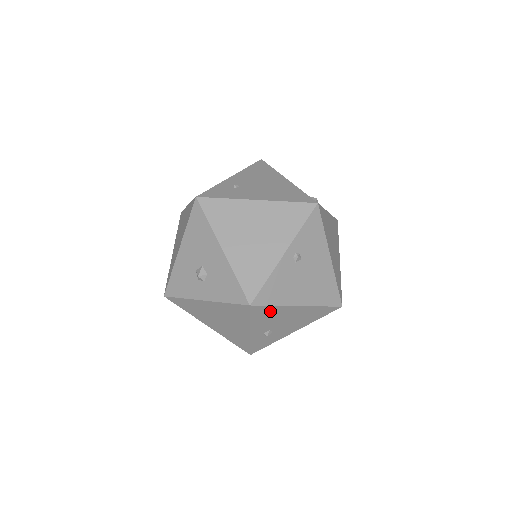
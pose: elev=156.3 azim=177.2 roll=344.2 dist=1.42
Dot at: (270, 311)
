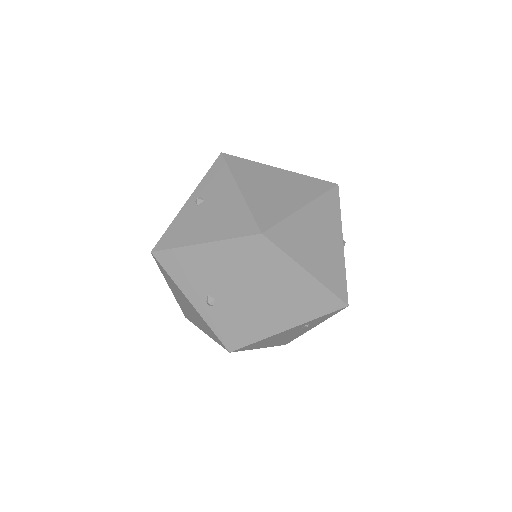
Dot at: (178, 259)
